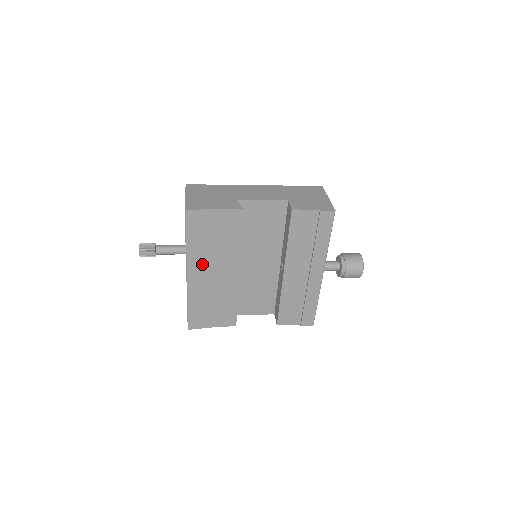
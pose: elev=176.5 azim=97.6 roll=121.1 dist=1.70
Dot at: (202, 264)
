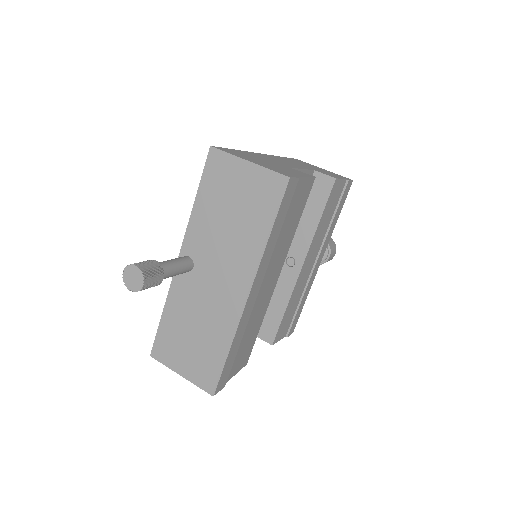
Dot at: (263, 271)
